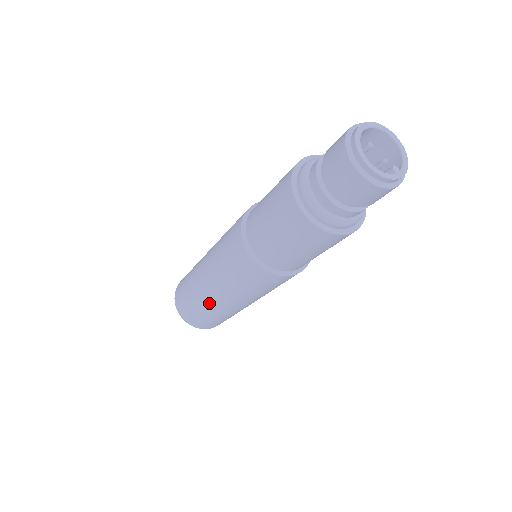
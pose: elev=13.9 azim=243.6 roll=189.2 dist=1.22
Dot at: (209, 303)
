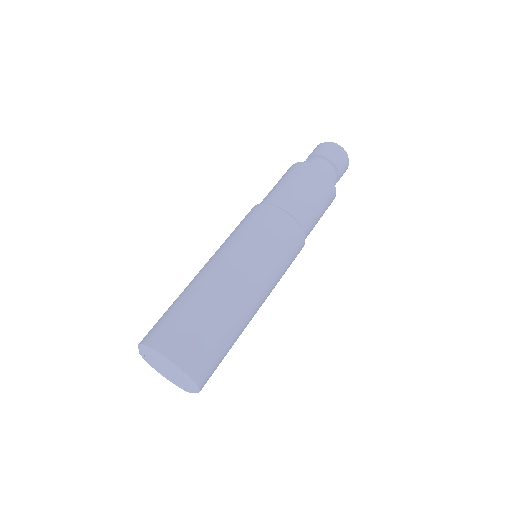
Dot at: (233, 300)
